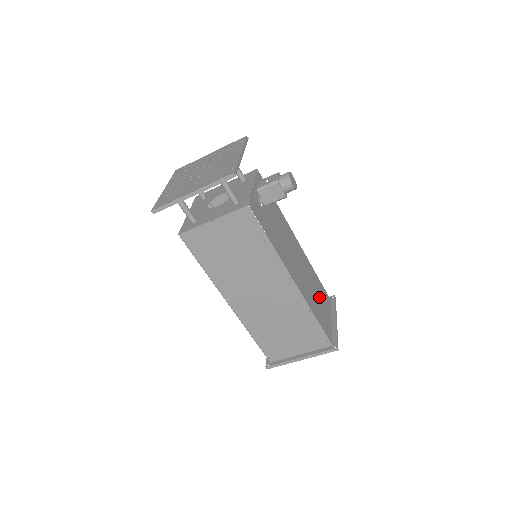
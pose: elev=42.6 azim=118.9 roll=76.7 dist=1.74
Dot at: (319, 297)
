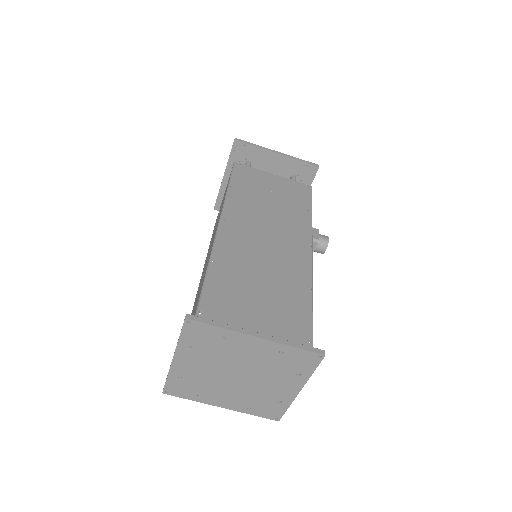
Dot at: occluded
